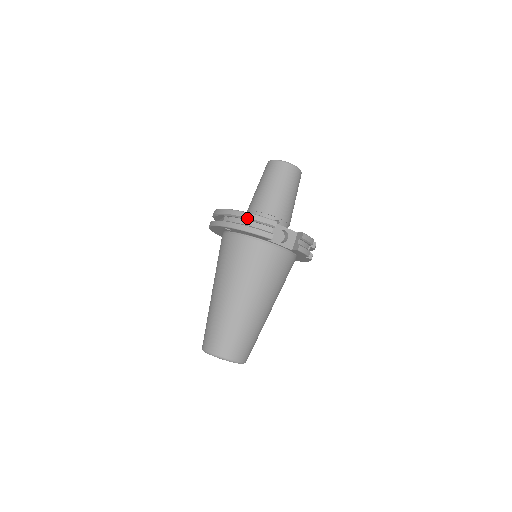
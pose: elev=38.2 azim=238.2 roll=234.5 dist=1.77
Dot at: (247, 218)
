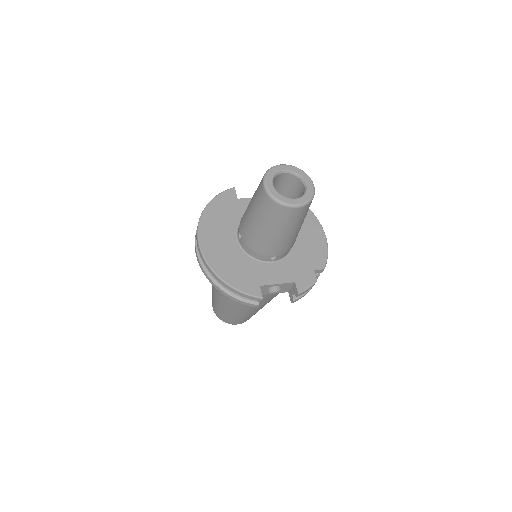
Dot at: (227, 288)
